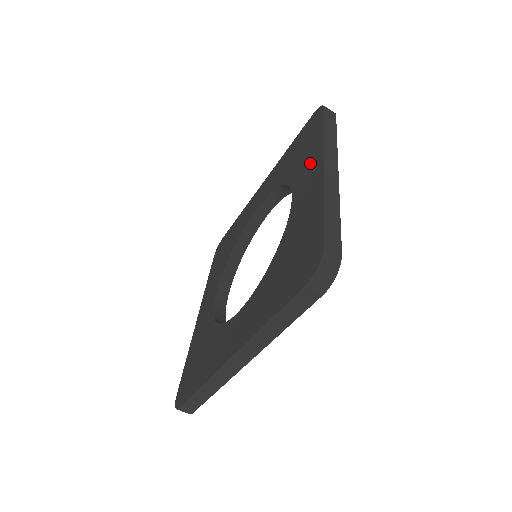
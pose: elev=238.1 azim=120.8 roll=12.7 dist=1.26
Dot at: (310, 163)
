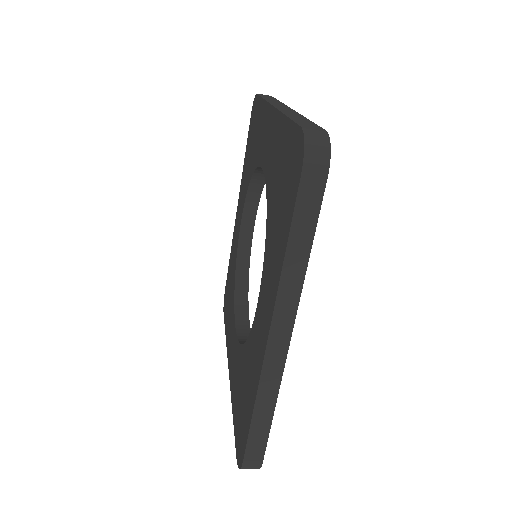
Dot at: (263, 128)
